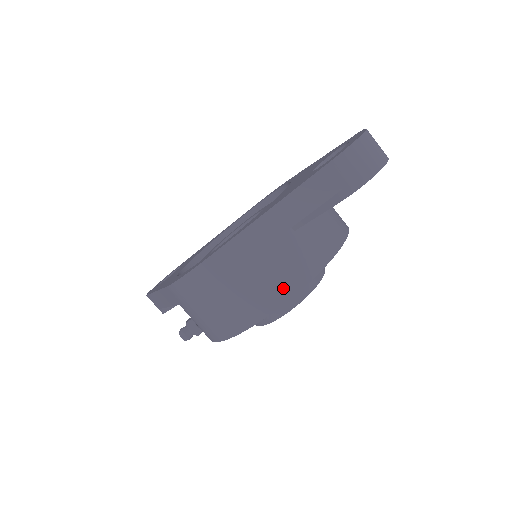
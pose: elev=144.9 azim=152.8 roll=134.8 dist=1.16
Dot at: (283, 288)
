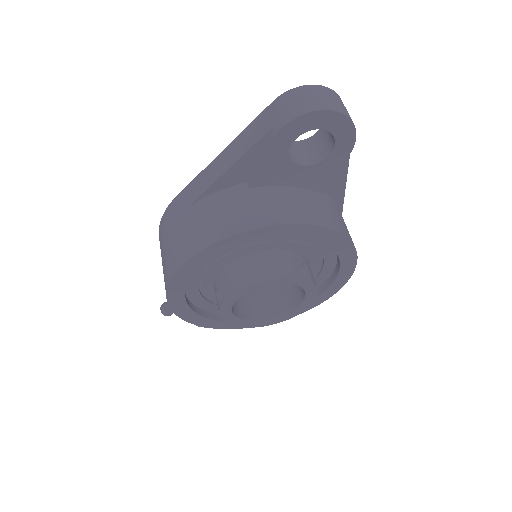
Dot at: (211, 232)
